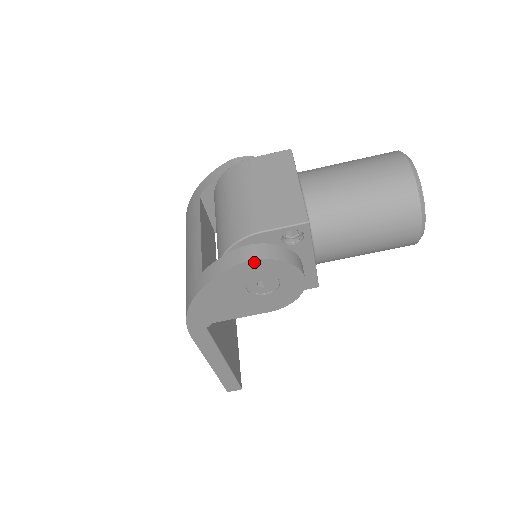
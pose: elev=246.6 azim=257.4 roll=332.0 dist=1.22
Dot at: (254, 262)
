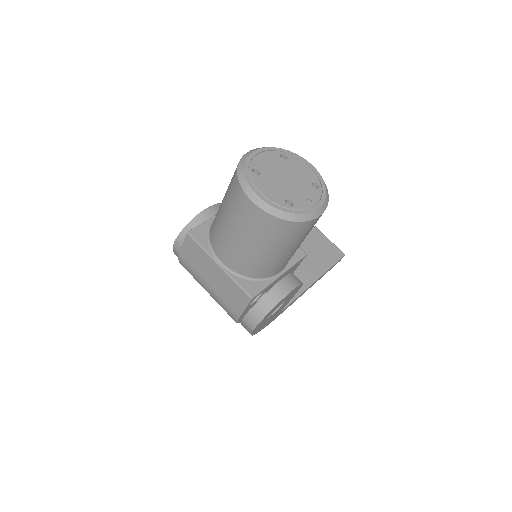
Dot at: (256, 327)
